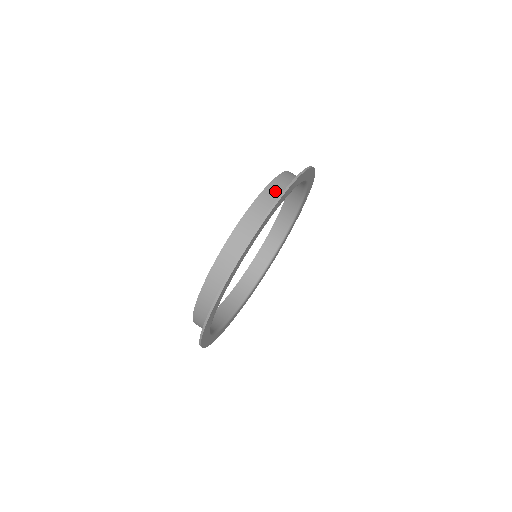
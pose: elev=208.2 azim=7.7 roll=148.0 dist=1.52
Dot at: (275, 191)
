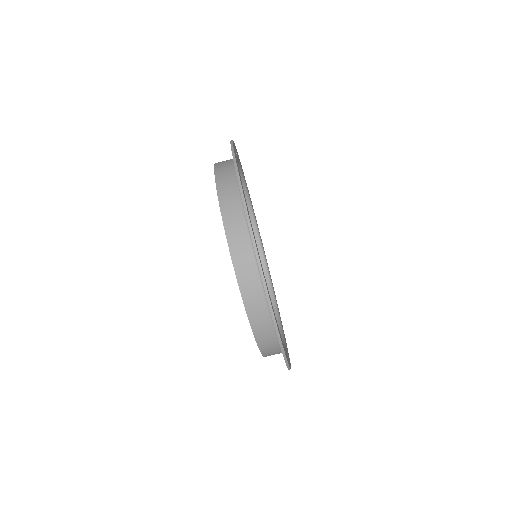
Dot at: (247, 273)
